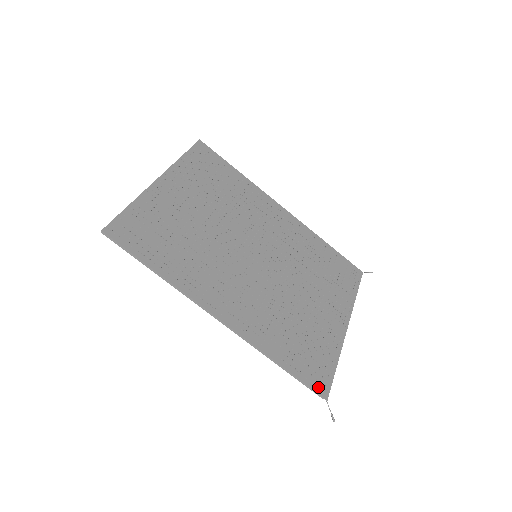
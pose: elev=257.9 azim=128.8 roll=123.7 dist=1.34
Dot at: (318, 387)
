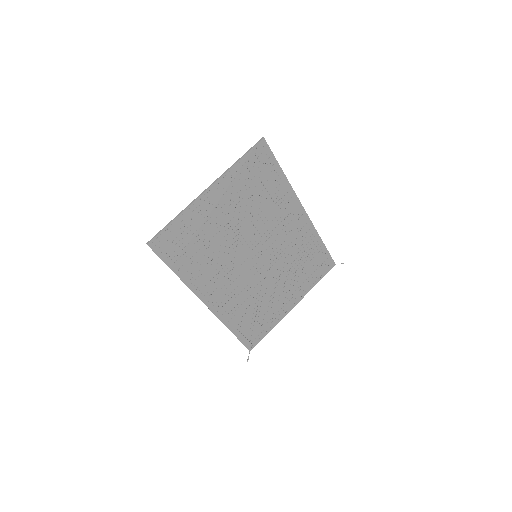
Dot at: (249, 344)
